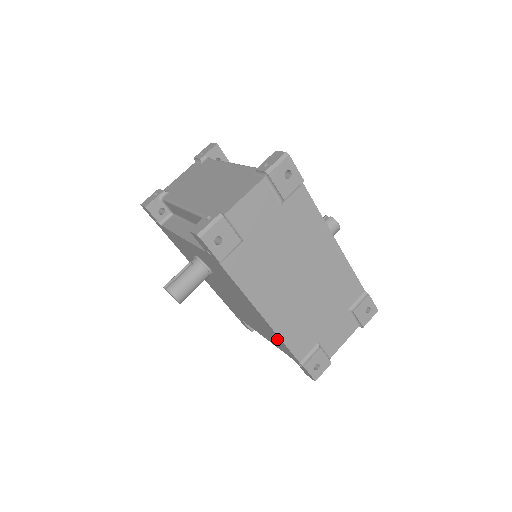
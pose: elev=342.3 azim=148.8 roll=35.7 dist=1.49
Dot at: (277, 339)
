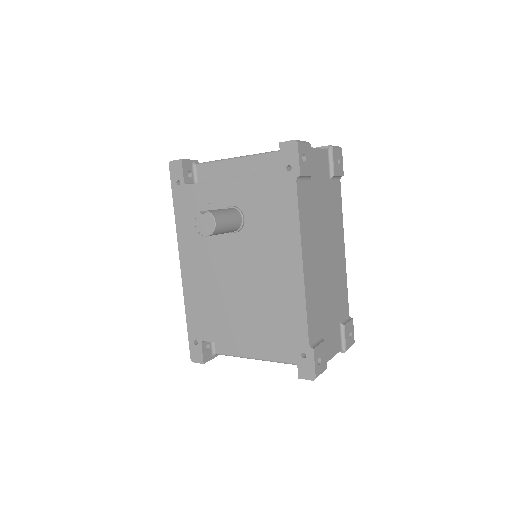
Dot at: (292, 311)
